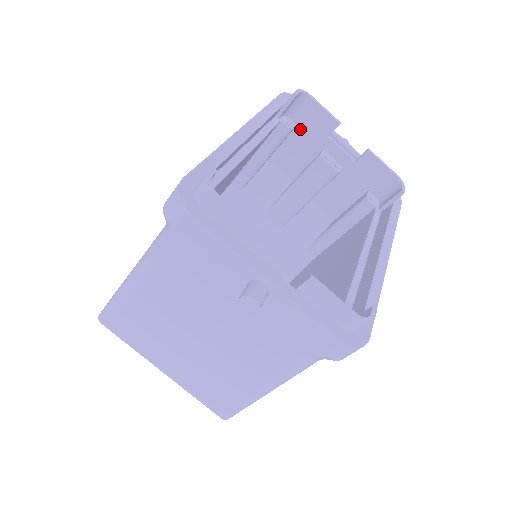
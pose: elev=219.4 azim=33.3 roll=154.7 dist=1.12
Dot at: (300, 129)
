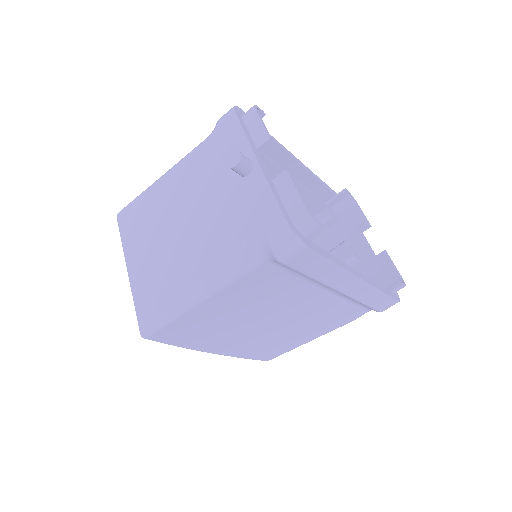
Dot at: (339, 224)
